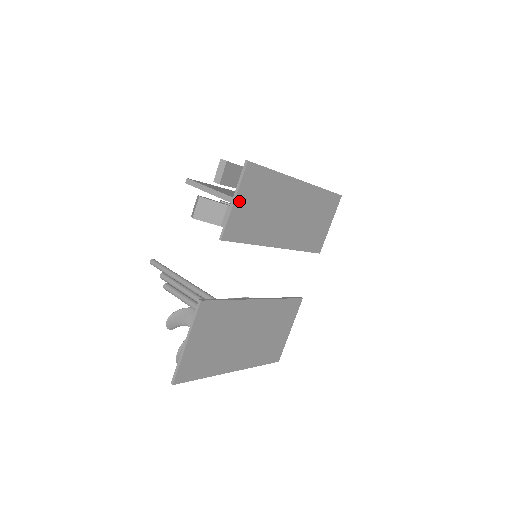
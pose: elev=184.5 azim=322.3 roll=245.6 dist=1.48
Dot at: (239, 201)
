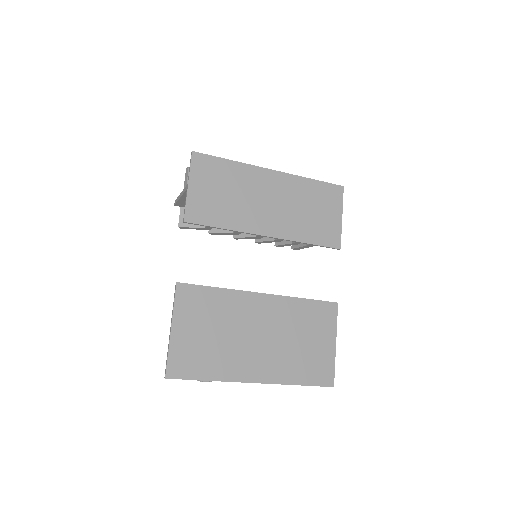
Dot at: (194, 186)
